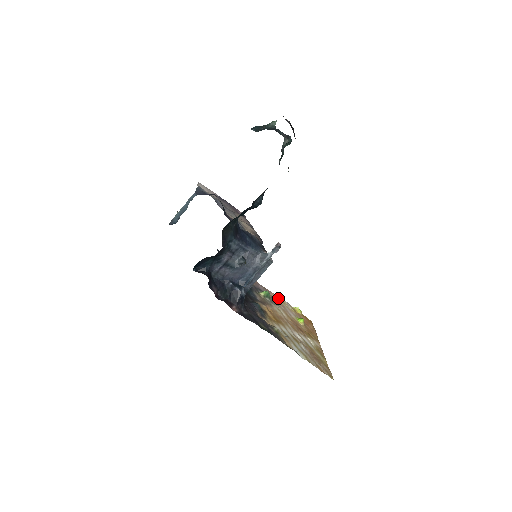
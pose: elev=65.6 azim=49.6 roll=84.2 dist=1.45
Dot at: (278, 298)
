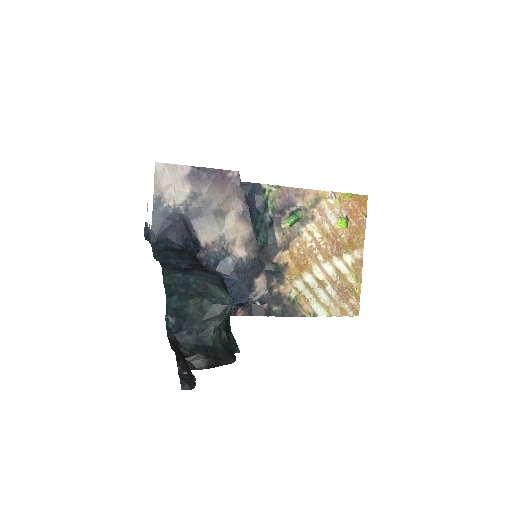
Dot at: (317, 195)
